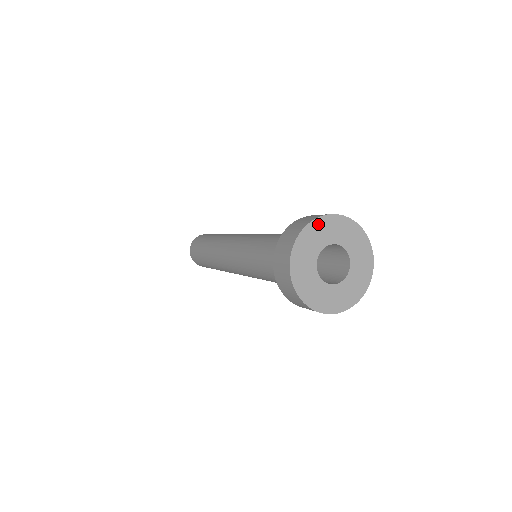
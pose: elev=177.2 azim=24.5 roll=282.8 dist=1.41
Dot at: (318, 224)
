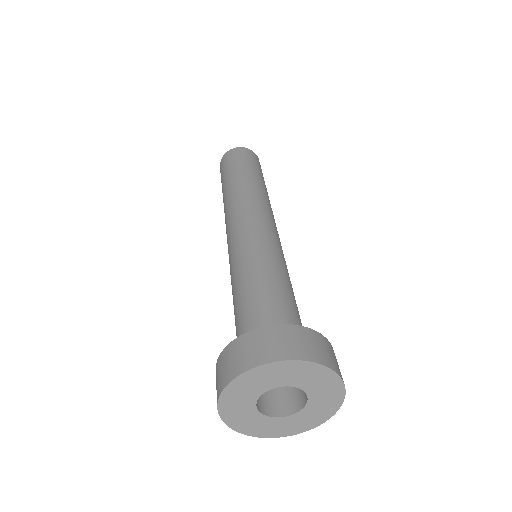
Dot at: (312, 368)
